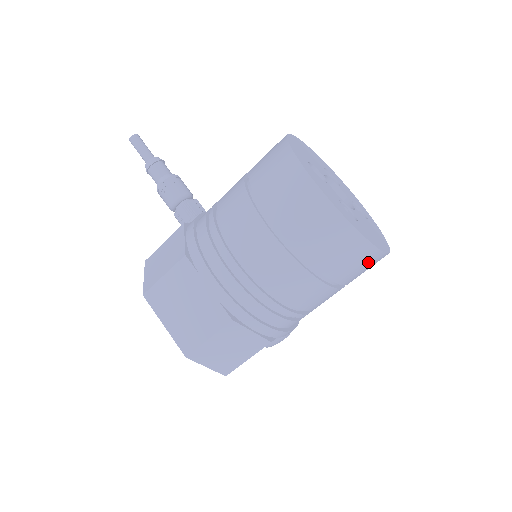
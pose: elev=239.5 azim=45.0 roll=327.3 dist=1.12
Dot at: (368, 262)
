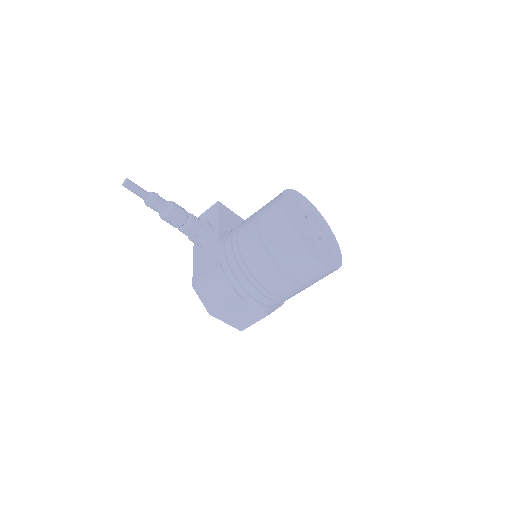
Dot at: occluded
